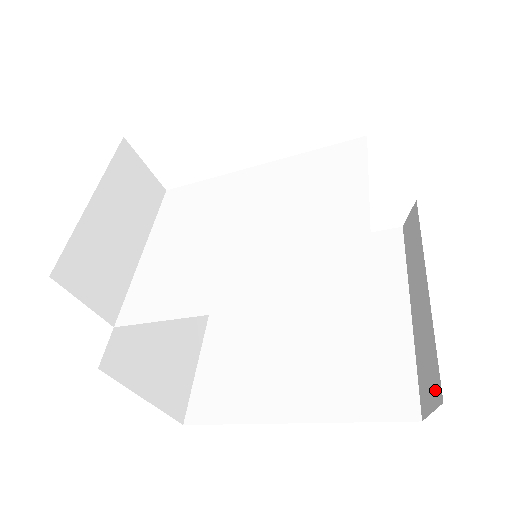
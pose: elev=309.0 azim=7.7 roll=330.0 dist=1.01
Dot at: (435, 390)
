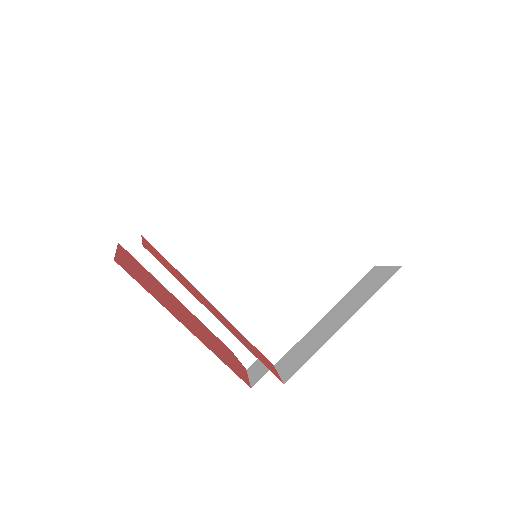
Dot at: (249, 358)
